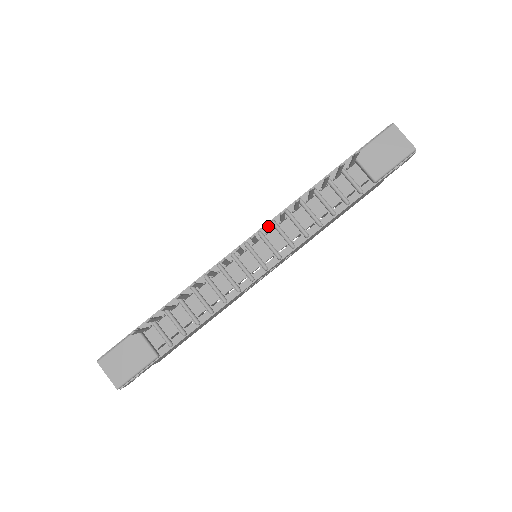
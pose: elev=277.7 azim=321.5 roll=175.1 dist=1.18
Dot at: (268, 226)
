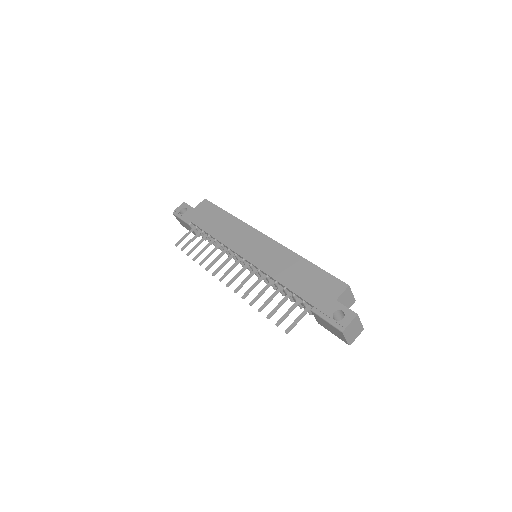
Dot at: (238, 288)
